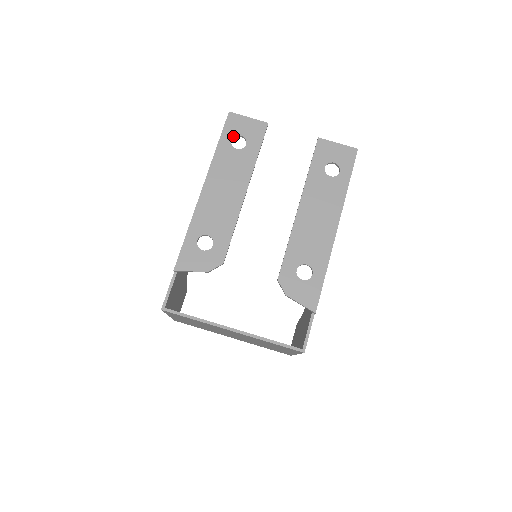
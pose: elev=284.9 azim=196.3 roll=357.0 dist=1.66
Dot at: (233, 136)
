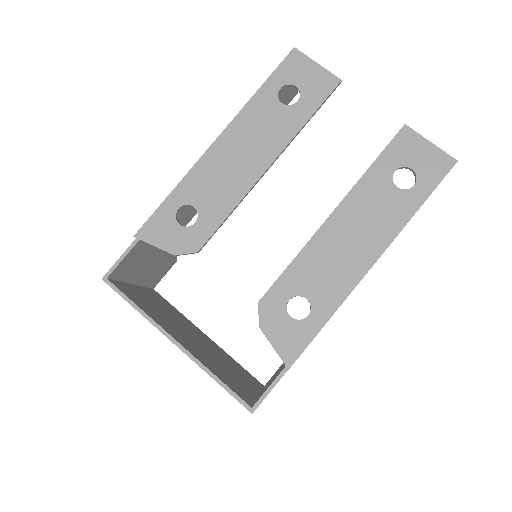
Dot at: (285, 83)
